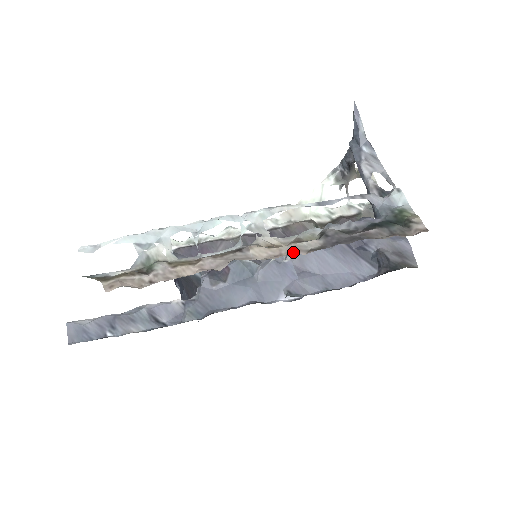
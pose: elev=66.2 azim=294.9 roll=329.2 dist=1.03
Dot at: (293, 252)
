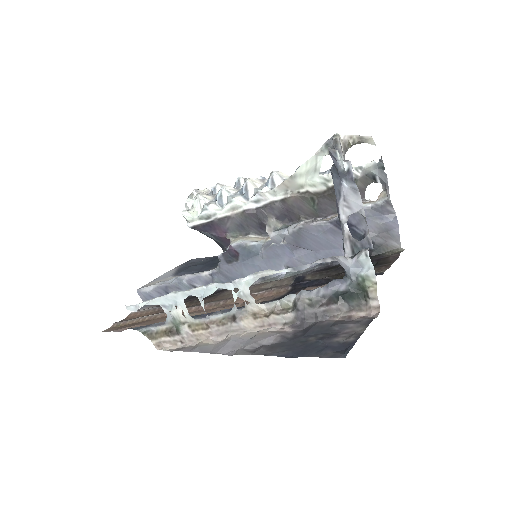
Dot at: (272, 326)
